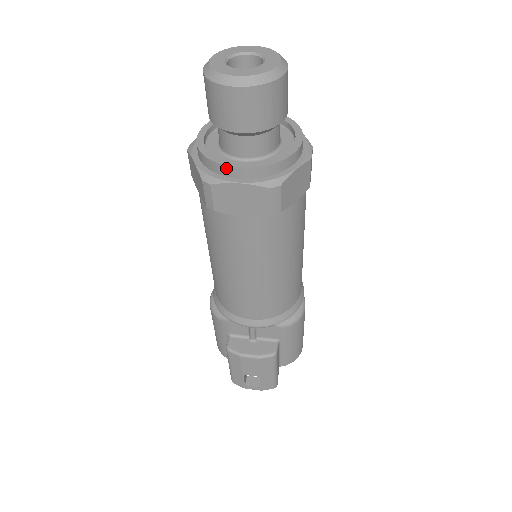
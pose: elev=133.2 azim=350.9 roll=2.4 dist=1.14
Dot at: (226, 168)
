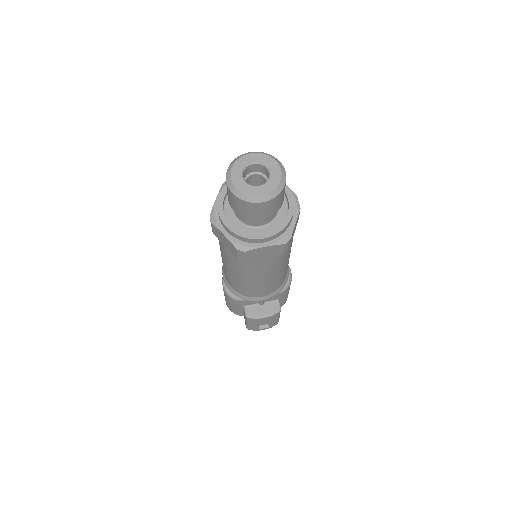
Dot at: (254, 240)
